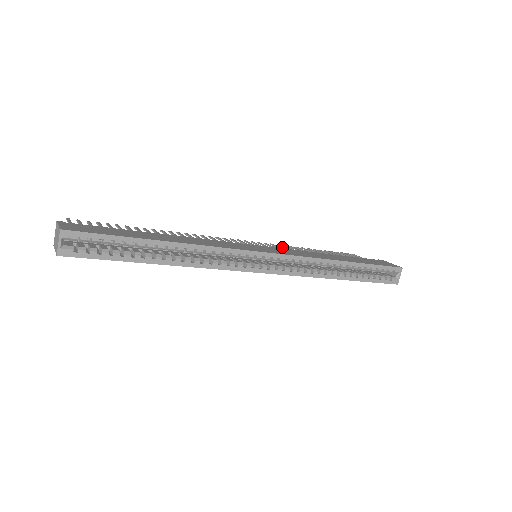
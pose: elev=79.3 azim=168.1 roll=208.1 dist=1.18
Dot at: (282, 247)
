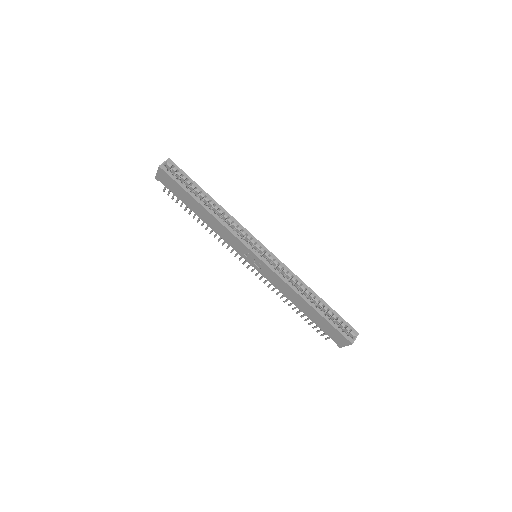
Dot at: occluded
